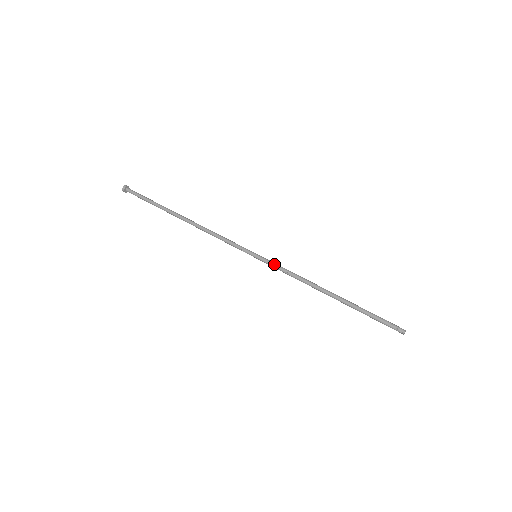
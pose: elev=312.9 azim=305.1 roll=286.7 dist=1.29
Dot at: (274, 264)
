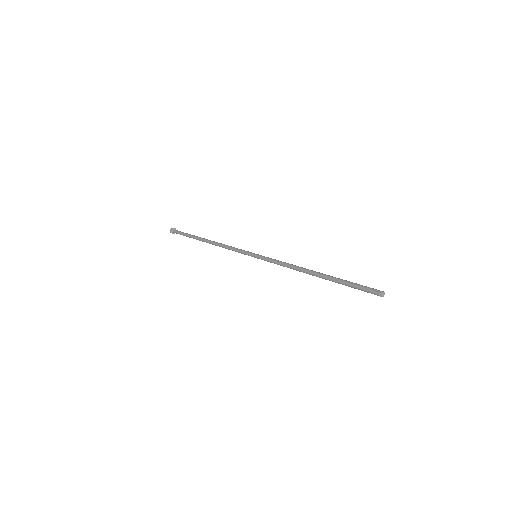
Dot at: (269, 258)
